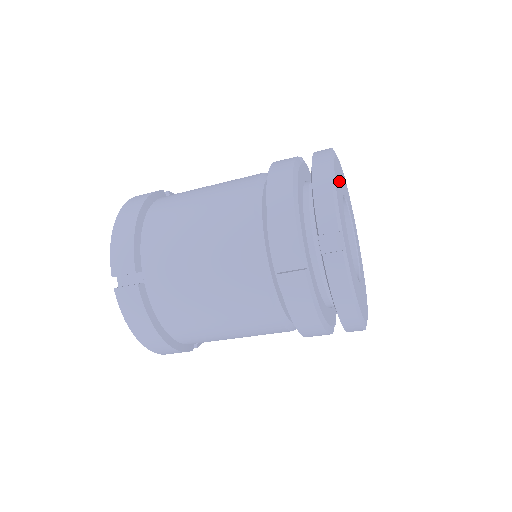
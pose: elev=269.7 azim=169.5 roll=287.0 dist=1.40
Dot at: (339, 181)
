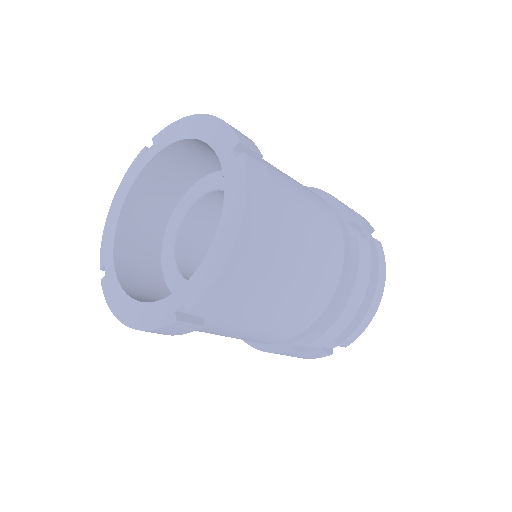
Dot at: occluded
